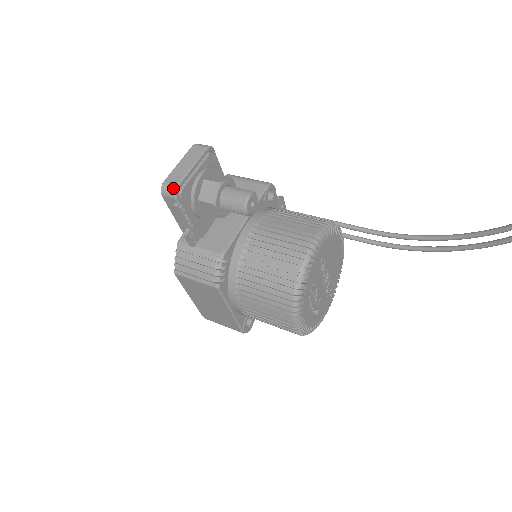
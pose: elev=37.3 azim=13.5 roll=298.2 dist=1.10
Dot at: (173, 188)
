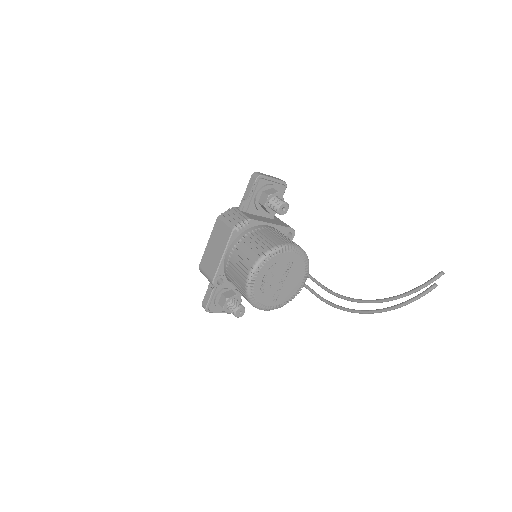
Dot at: (260, 174)
